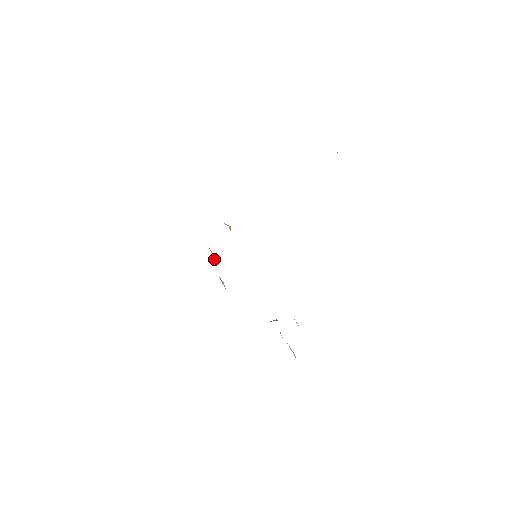
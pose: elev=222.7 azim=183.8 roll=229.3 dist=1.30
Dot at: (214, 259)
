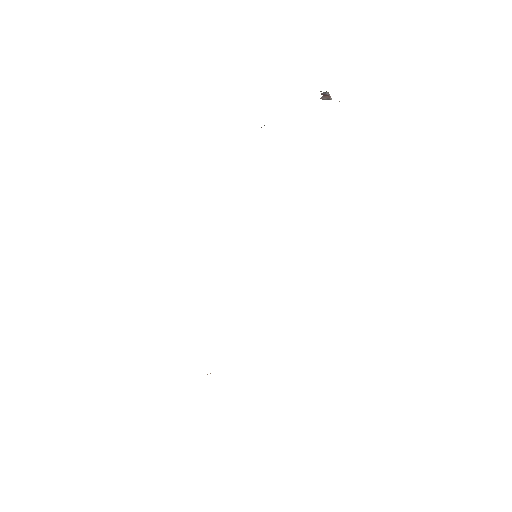
Dot at: occluded
